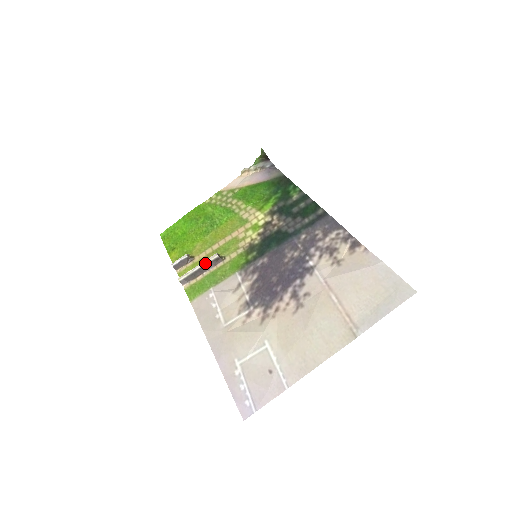
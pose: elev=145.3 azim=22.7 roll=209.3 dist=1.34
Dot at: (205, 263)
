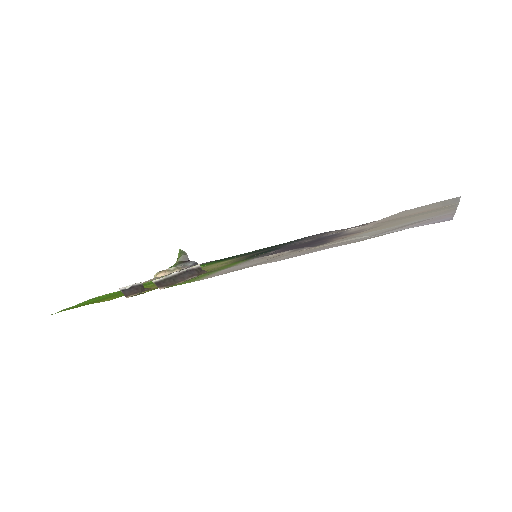
Dot at: (186, 269)
